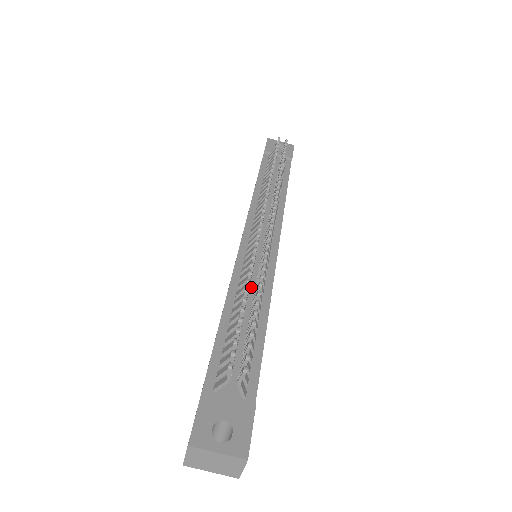
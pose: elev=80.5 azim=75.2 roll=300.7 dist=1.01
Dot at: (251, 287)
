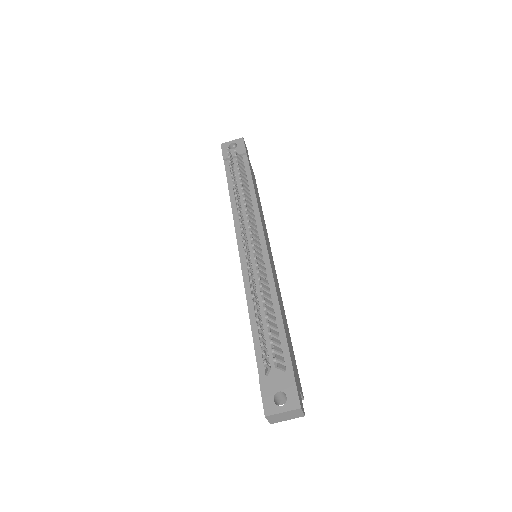
Dot at: occluded
